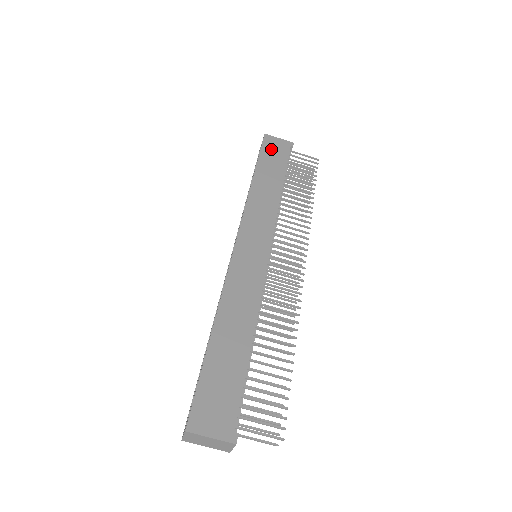
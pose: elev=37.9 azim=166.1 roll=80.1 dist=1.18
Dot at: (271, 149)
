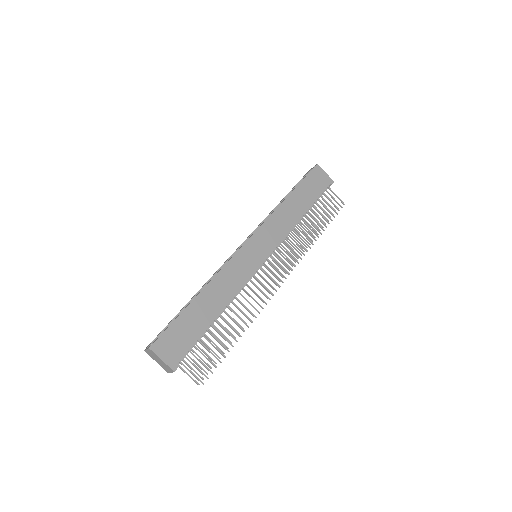
Dot at: (314, 179)
